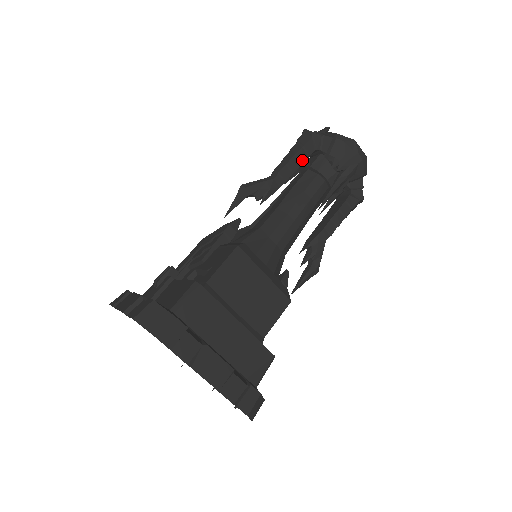
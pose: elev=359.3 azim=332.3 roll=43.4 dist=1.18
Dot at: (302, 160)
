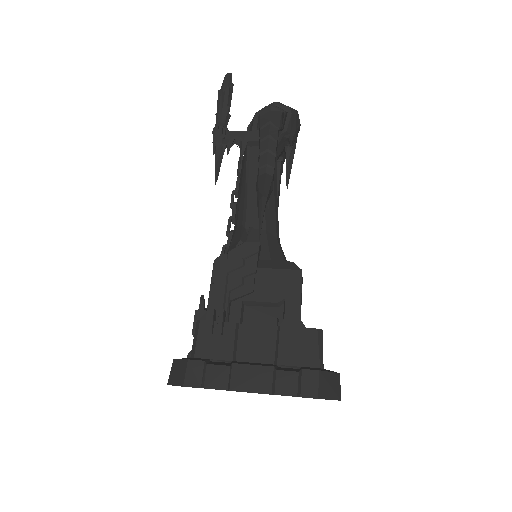
Dot at: (277, 145)
